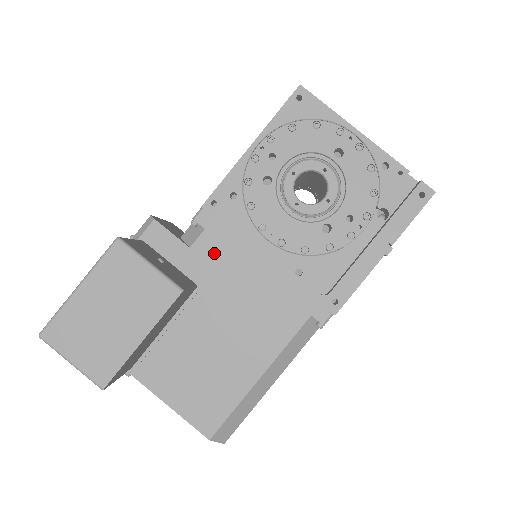
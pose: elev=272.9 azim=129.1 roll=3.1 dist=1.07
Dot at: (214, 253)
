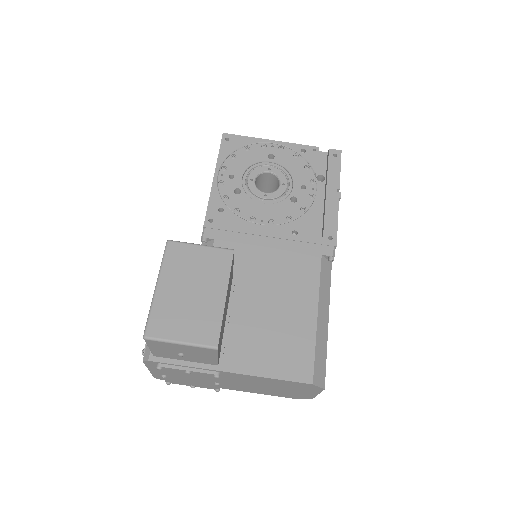
Dot at: occluded
